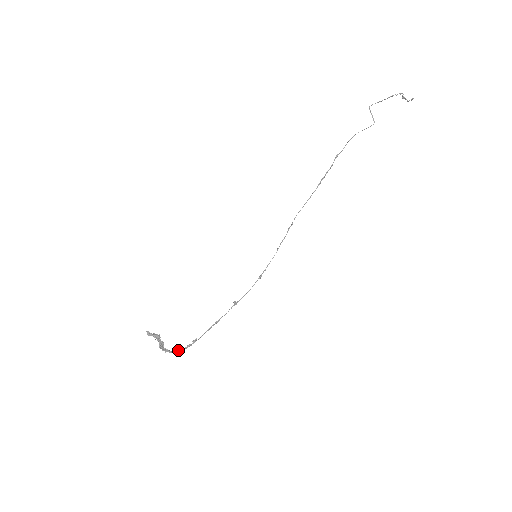
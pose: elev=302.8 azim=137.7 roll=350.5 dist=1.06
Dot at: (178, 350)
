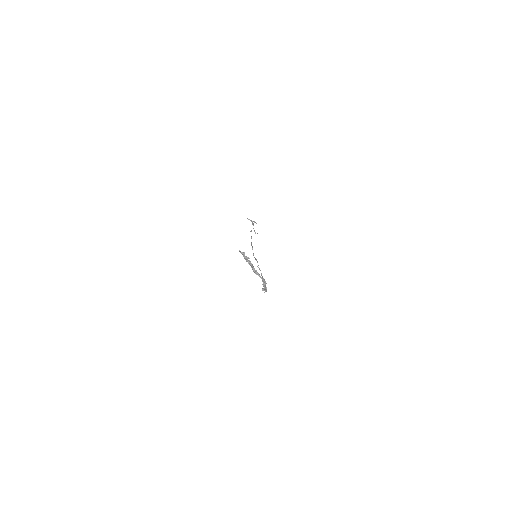
Dot at: (264, 284)
